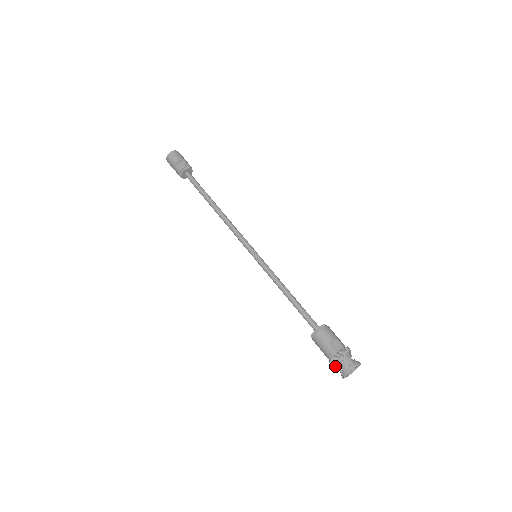
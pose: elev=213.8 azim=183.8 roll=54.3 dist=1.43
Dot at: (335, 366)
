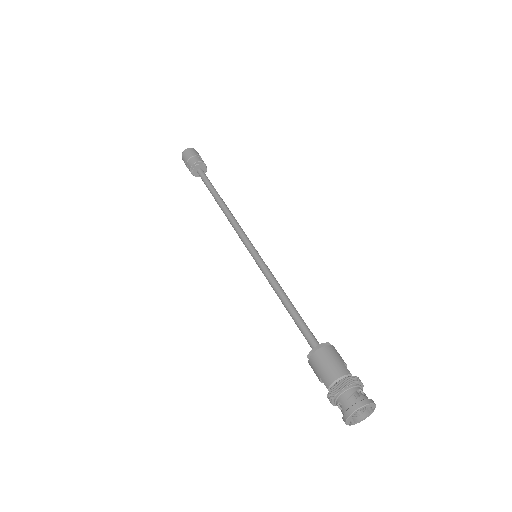
Dot at: (339, 396)
